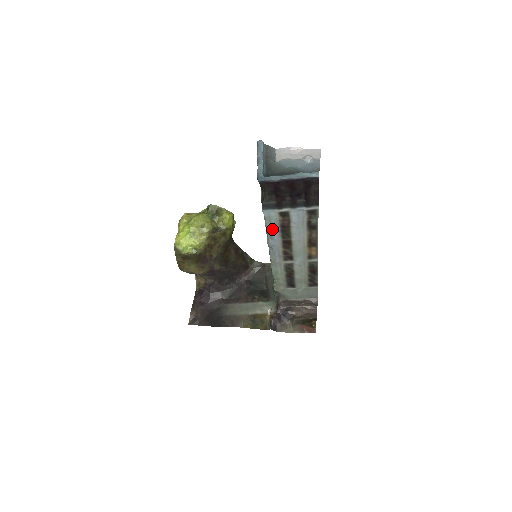
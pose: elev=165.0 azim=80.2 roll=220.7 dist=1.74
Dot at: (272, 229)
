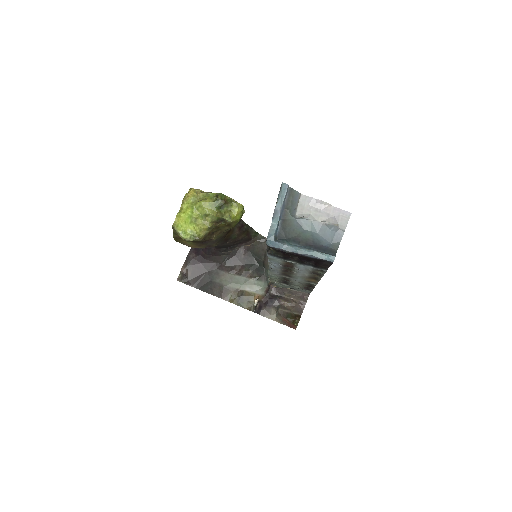
Dot at: (274, 262)
